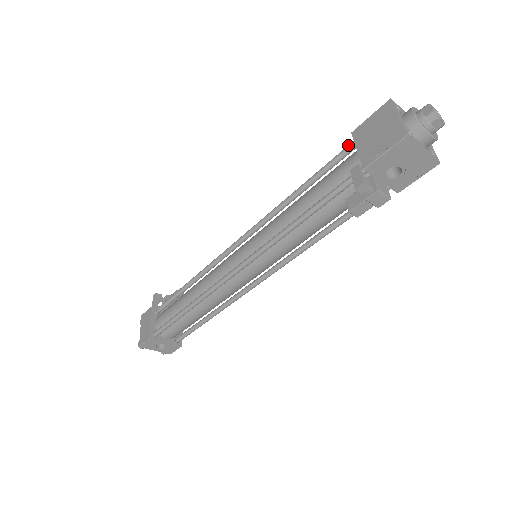
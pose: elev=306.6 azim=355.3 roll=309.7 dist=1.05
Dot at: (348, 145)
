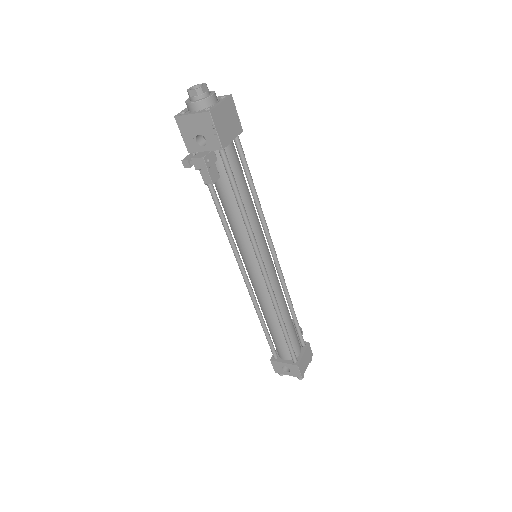
Dot at: occluded
